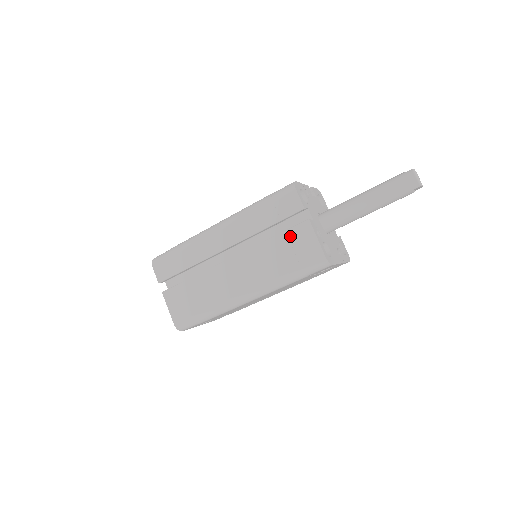
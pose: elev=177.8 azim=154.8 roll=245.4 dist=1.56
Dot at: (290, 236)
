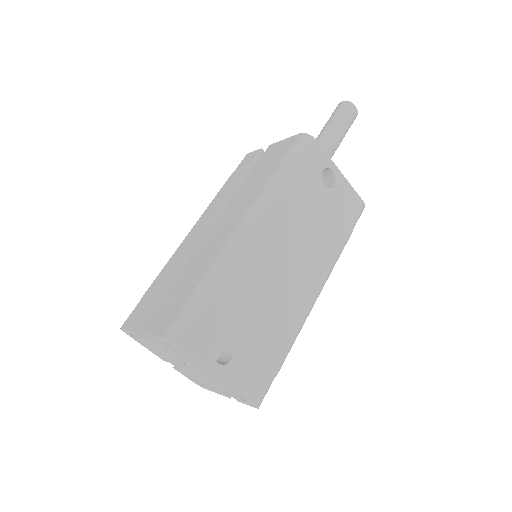
Dot at: (260, 163)
